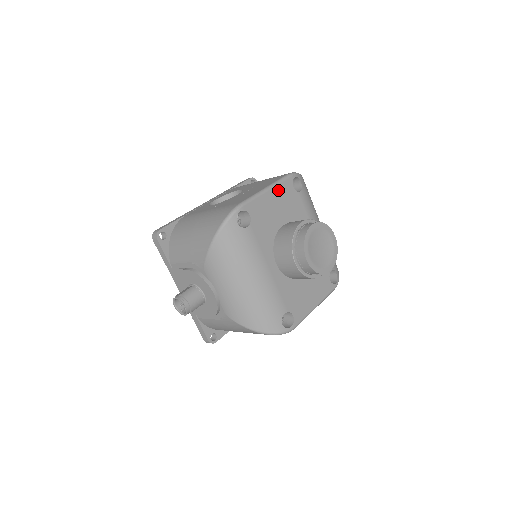
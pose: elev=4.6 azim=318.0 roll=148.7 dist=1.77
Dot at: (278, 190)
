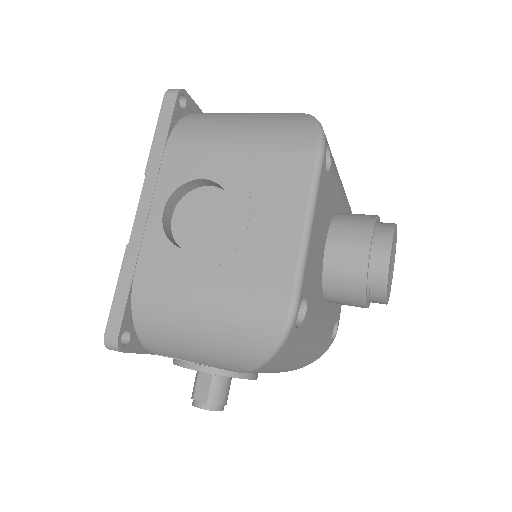
Dot at: (317, 206)
